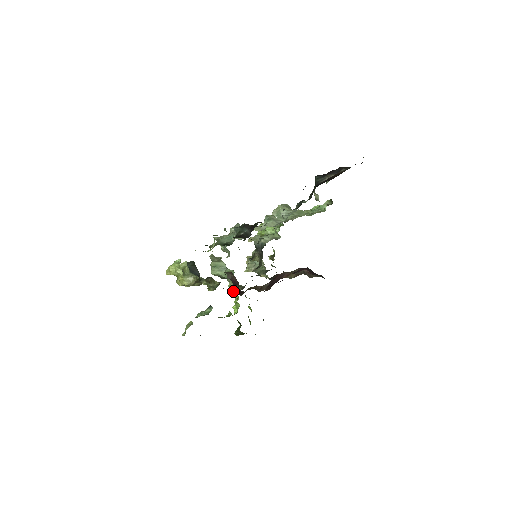
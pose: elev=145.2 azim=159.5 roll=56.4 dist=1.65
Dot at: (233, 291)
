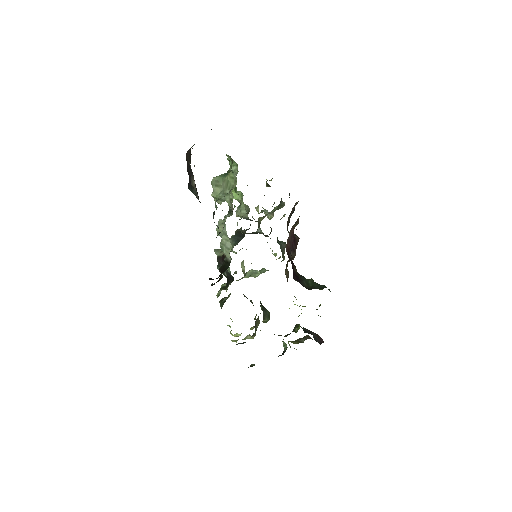
Dot at: occluded
